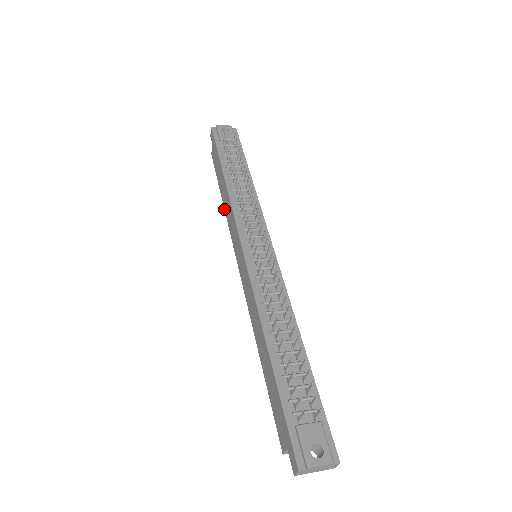
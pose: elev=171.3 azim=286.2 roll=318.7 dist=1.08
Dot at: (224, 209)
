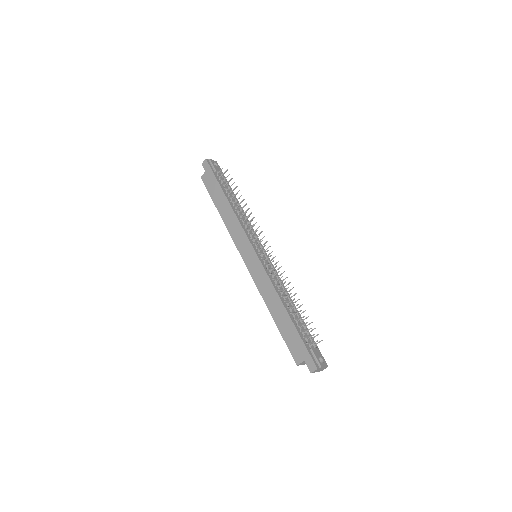
Dot at: (223, 220)
